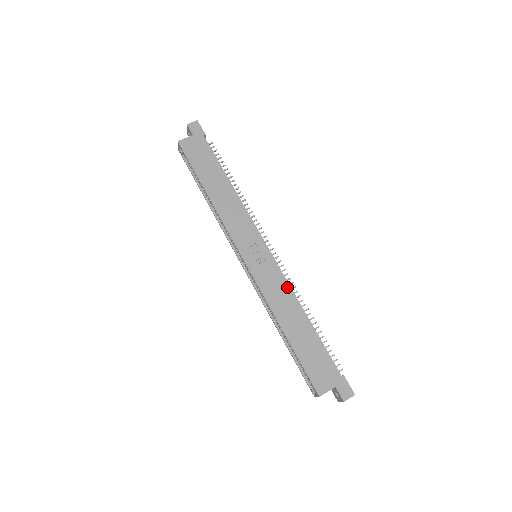
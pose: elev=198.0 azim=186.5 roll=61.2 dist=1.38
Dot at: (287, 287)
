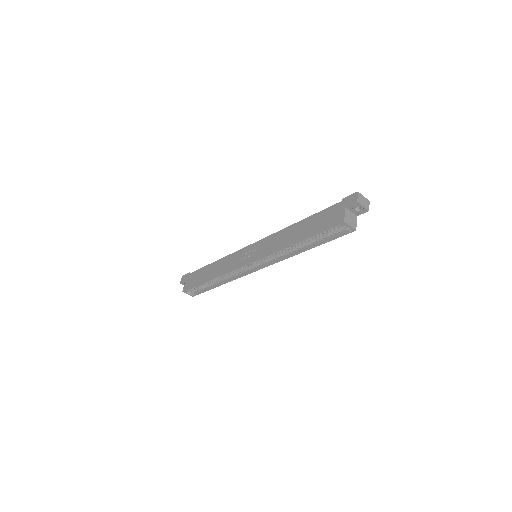
Dot at: (275, 234)
